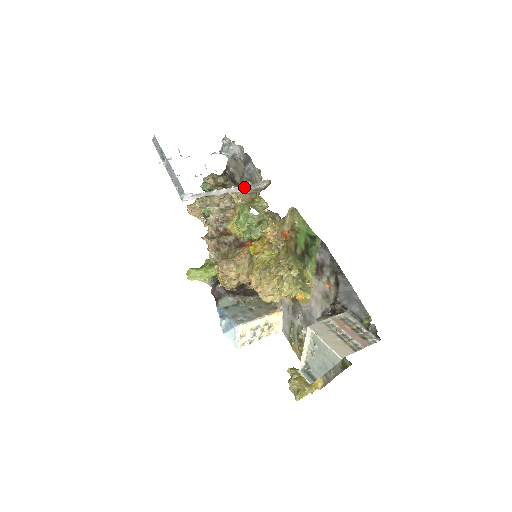
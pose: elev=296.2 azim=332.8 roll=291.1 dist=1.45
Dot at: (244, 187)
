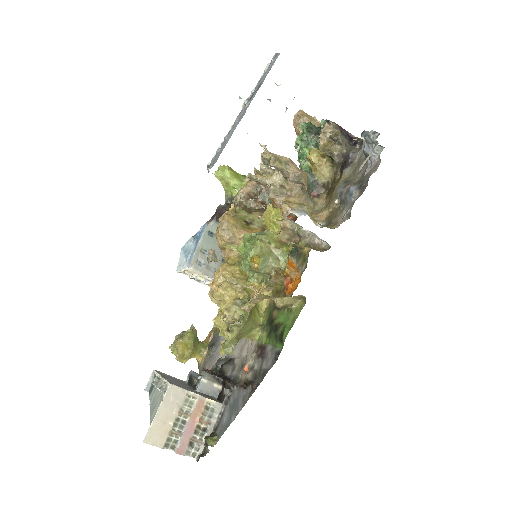
Dot at: occluded
